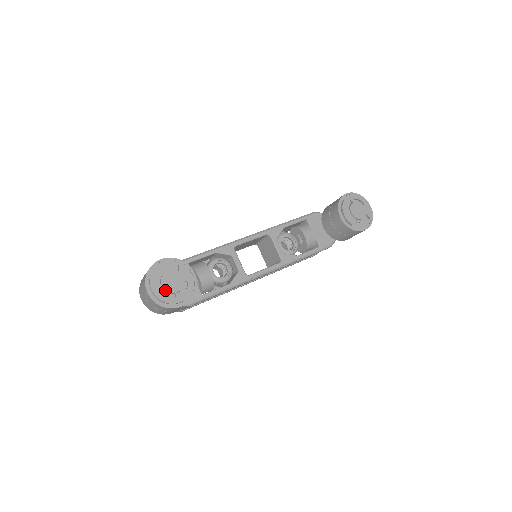
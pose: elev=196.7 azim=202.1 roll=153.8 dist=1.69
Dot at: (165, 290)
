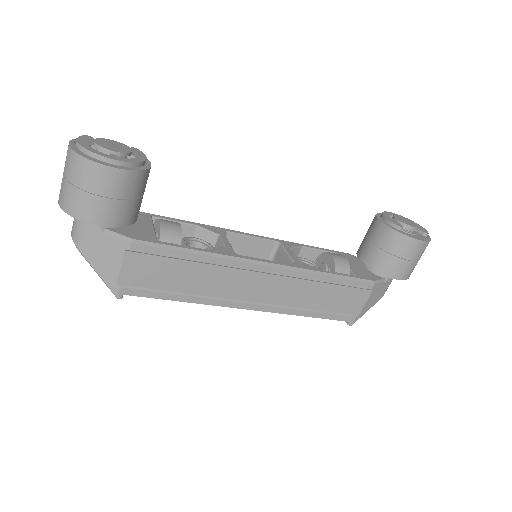
Dot at: (96, 144)
